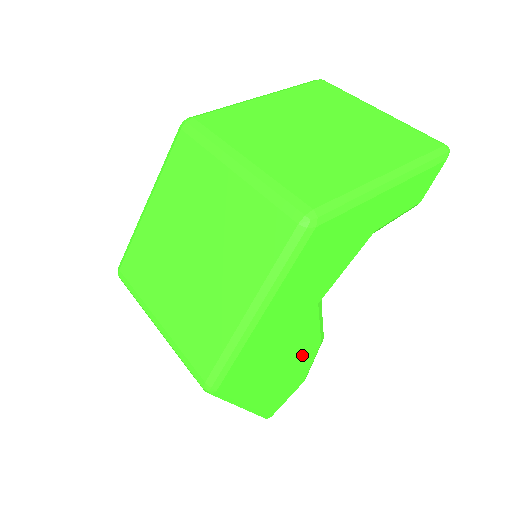
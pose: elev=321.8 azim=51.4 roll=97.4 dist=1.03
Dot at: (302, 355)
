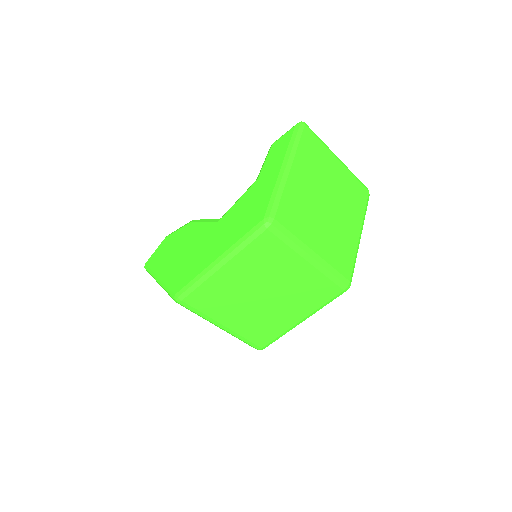
Dot at: occluded
